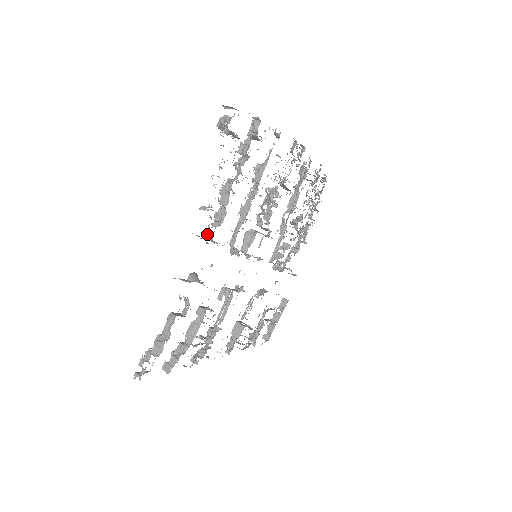
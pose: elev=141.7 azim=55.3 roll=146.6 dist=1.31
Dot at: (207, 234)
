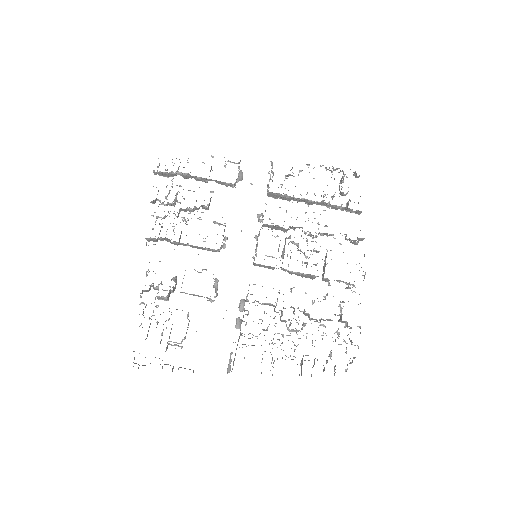
Dot at: occluded
